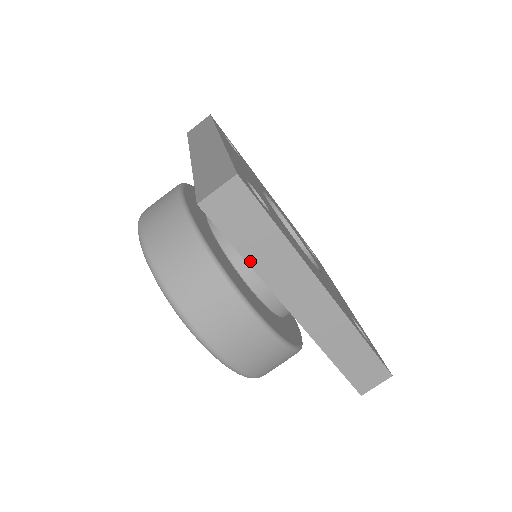
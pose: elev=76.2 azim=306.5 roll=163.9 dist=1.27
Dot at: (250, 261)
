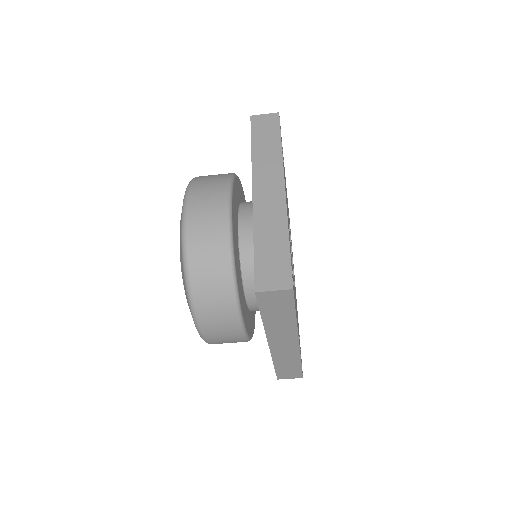
Dot at: (265, 321)
